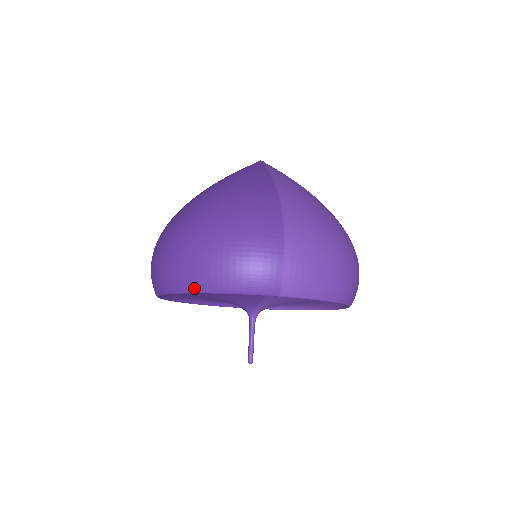
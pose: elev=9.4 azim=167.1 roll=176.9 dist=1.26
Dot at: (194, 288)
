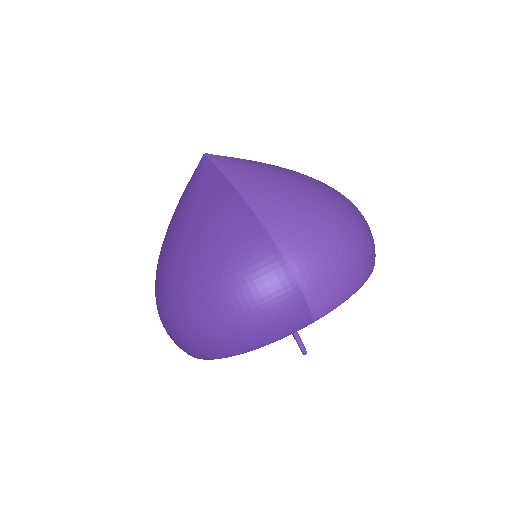
Dot at: (227, 354)
